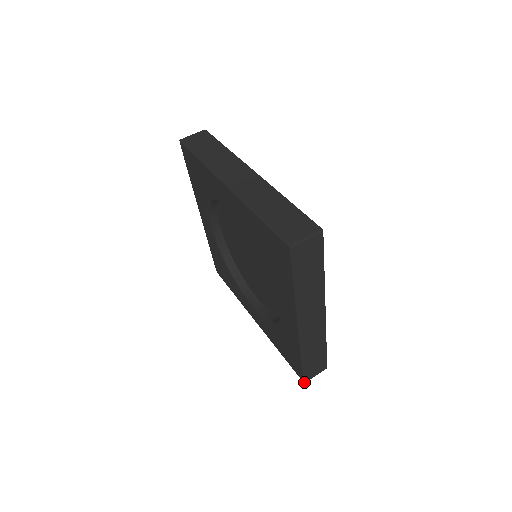
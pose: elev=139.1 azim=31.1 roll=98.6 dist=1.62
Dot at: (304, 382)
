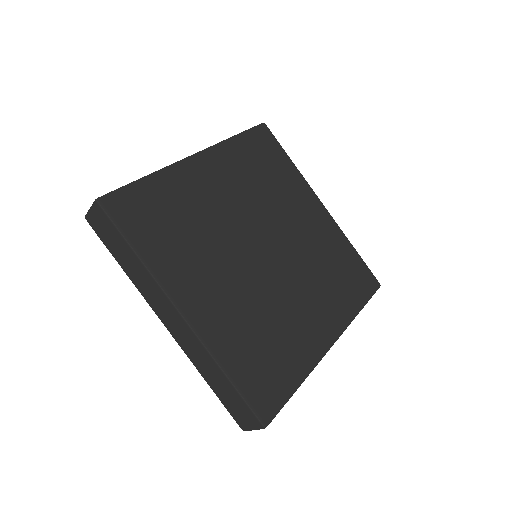
Dot at: occluded
